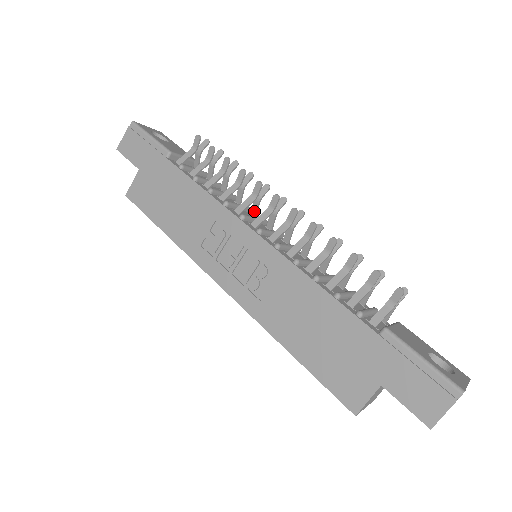
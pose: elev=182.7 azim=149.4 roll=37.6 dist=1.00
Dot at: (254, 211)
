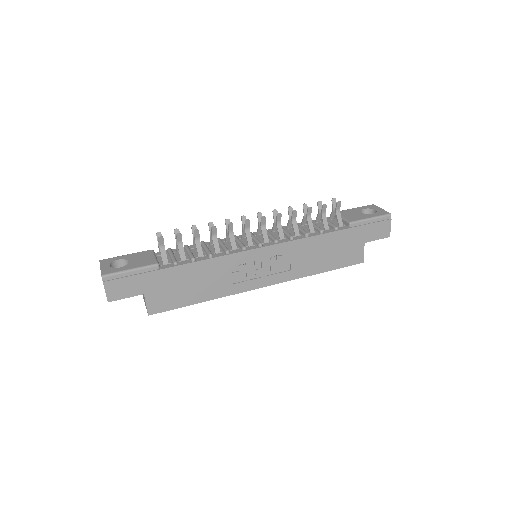
Dot at: occluded
